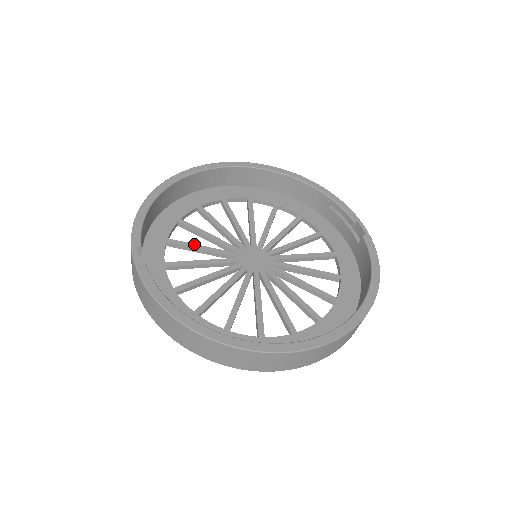
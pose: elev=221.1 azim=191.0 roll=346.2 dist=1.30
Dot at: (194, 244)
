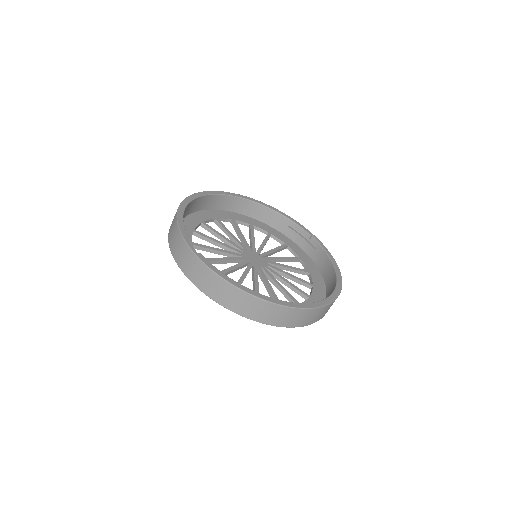
Dot at: (212, 247)
